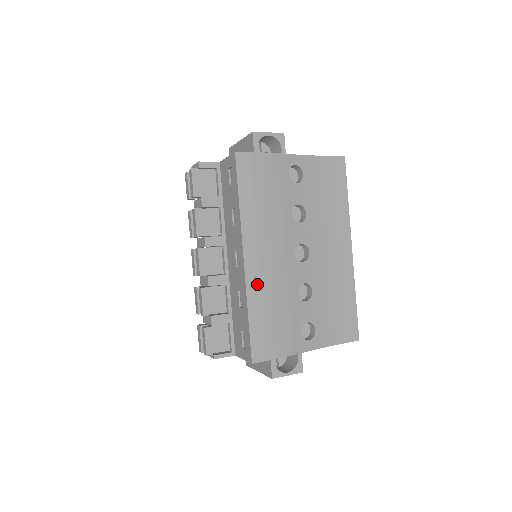
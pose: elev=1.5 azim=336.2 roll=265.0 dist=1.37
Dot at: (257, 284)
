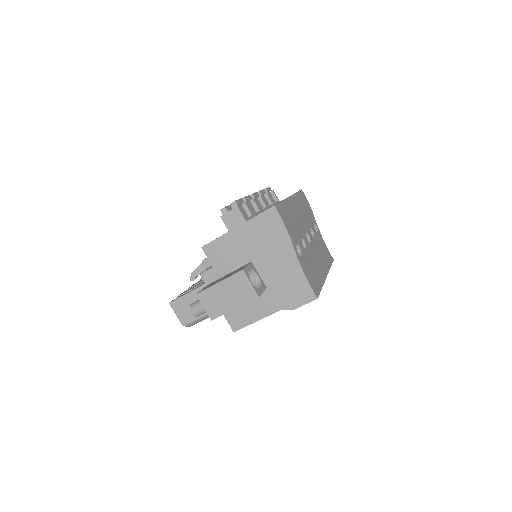
Dot at: (290, 206)
